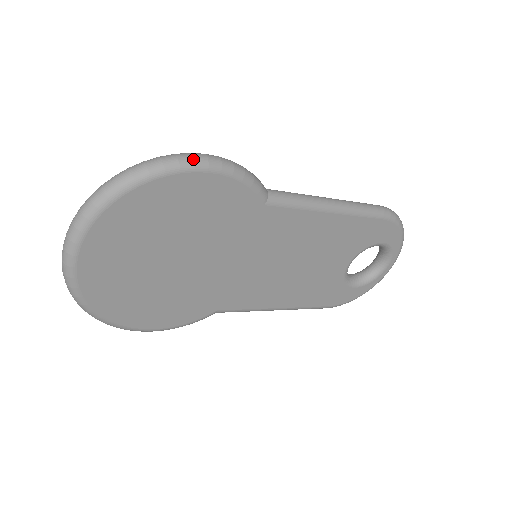
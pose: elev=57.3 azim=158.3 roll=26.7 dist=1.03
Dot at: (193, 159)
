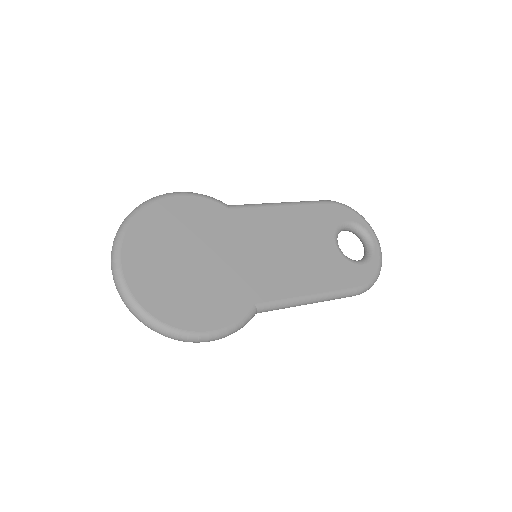
Dot at: (165, 194)
